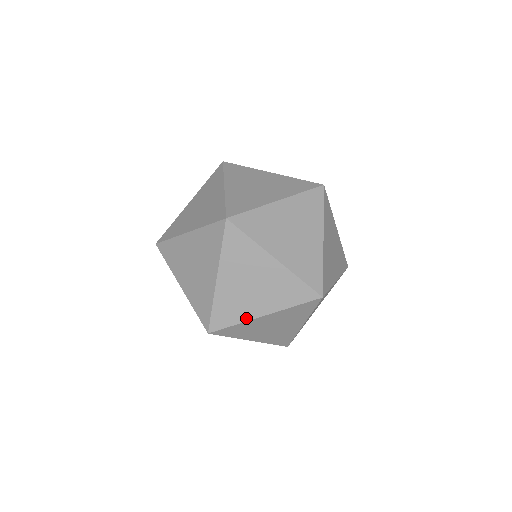
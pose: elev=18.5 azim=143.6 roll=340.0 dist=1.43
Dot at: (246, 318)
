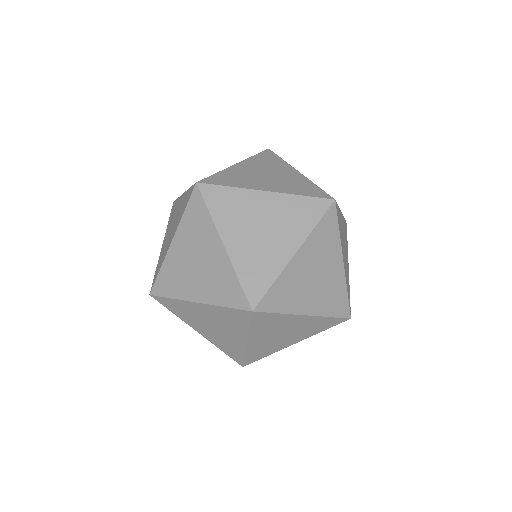
Dot at: (292, 310)
